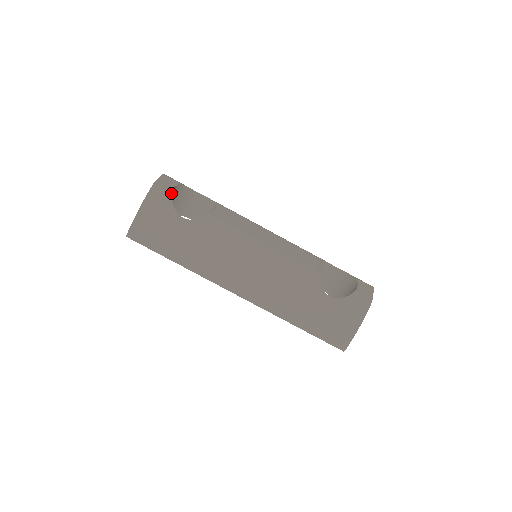
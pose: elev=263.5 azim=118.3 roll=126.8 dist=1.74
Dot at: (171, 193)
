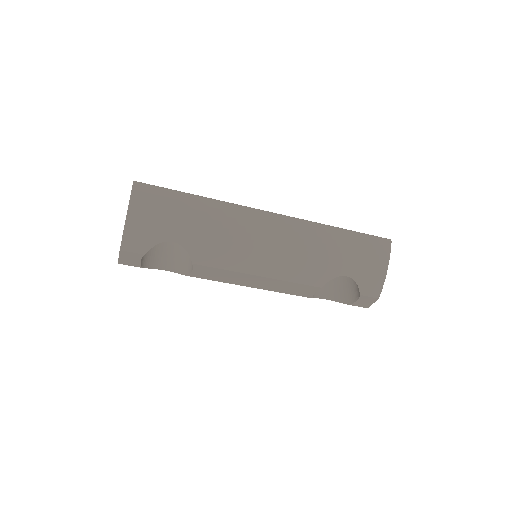
Dot at: occluded
